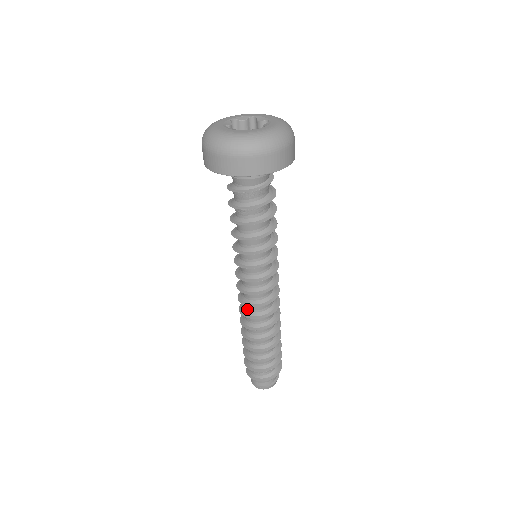
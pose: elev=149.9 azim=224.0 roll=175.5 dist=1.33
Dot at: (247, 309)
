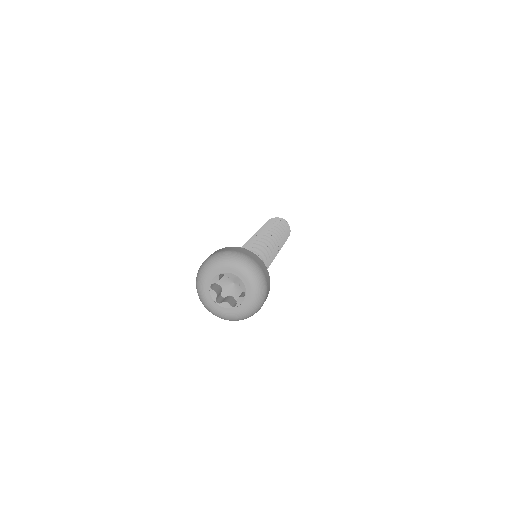
Dot at: occluded
